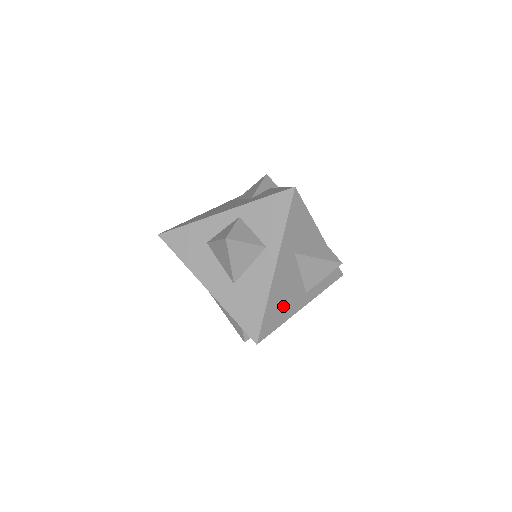
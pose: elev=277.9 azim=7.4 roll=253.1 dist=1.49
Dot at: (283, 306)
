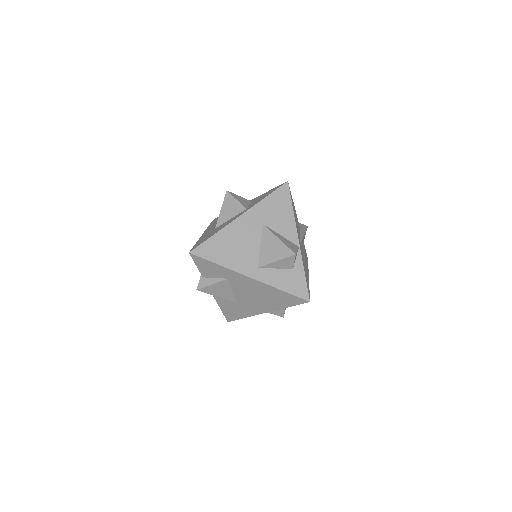
Dot at: (229, 252)
